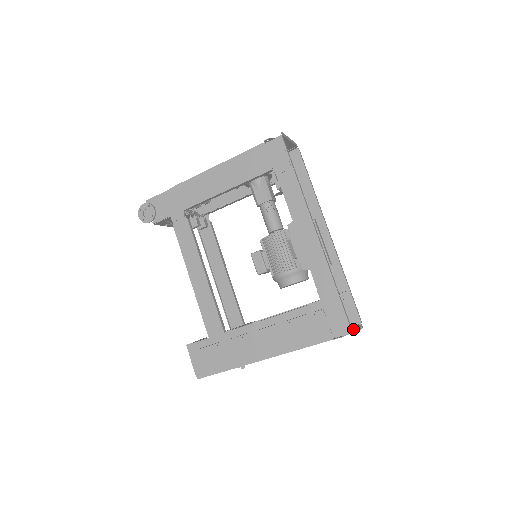
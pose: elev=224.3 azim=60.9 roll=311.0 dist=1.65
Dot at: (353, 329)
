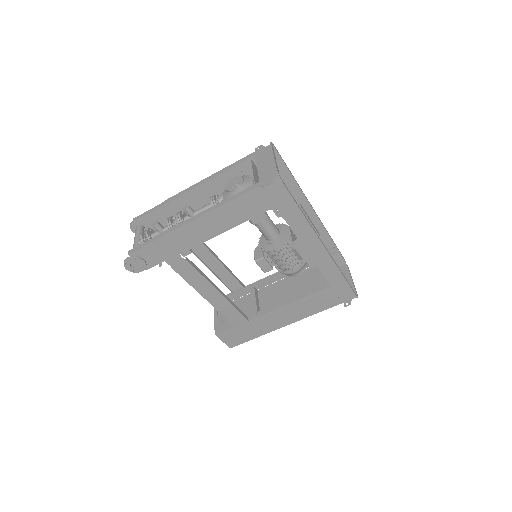
Dot at: (349, 283)
